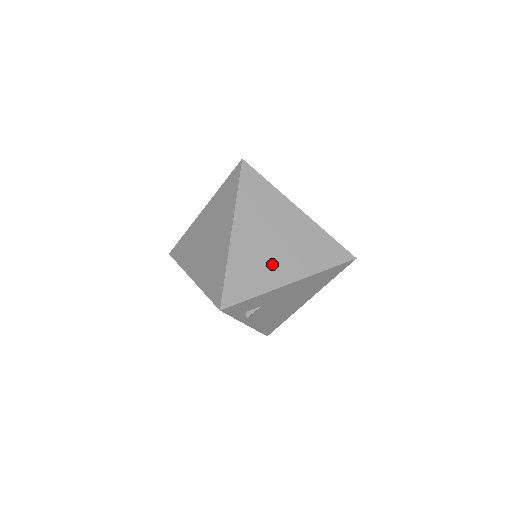
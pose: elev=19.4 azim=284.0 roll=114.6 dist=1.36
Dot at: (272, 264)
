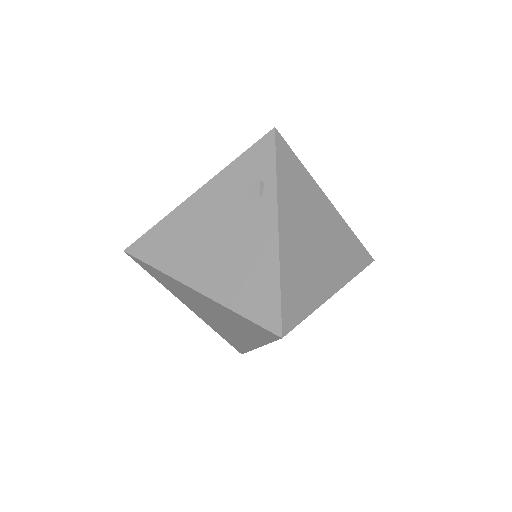
Dot at: occluded
